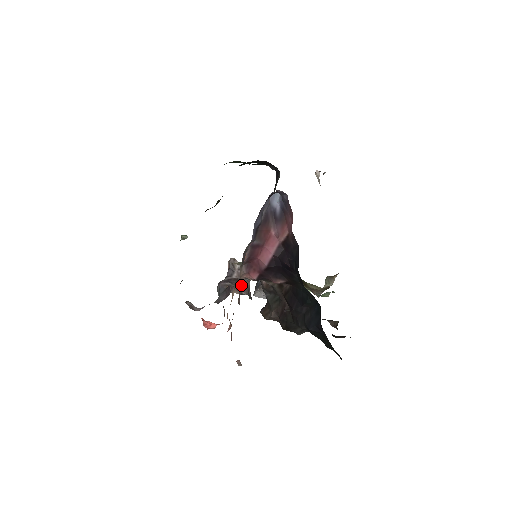
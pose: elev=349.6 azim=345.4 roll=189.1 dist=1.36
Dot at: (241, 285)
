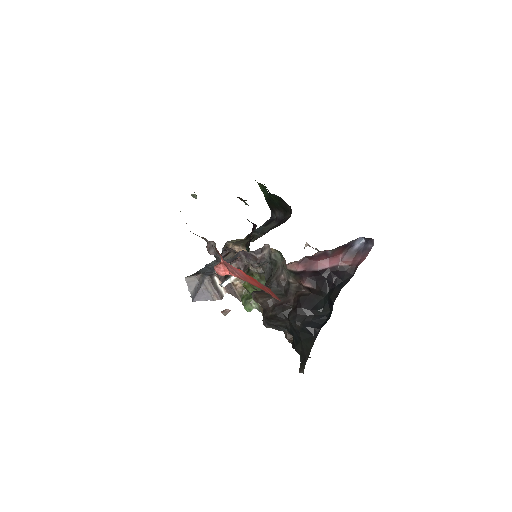
Dot at: (246, 265)
